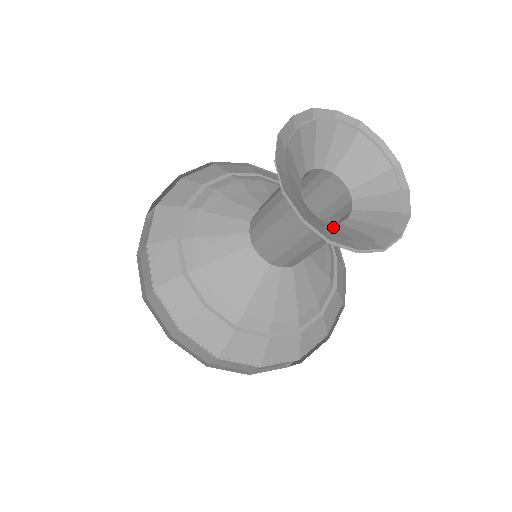
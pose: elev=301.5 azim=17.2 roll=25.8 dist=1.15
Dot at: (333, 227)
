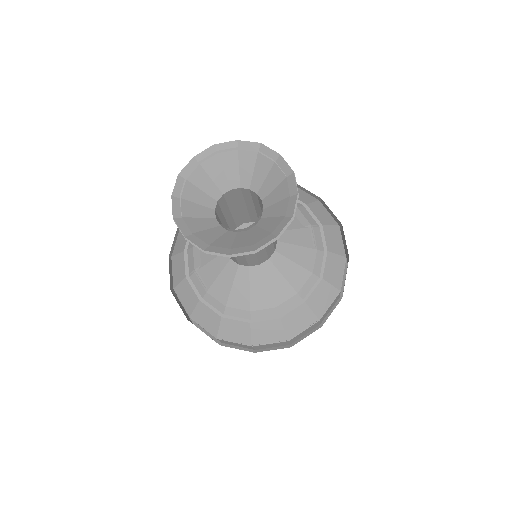
Dot at: (256, 231)
